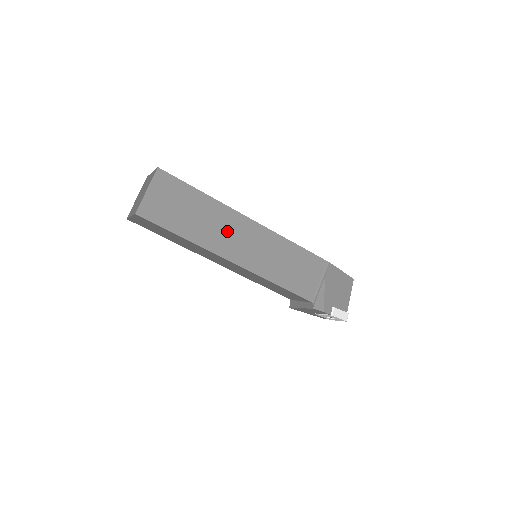
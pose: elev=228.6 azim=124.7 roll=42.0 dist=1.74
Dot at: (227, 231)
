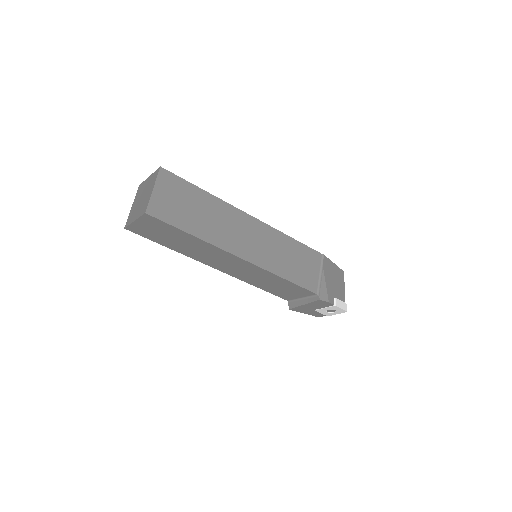
Dot at: (232, 228)
